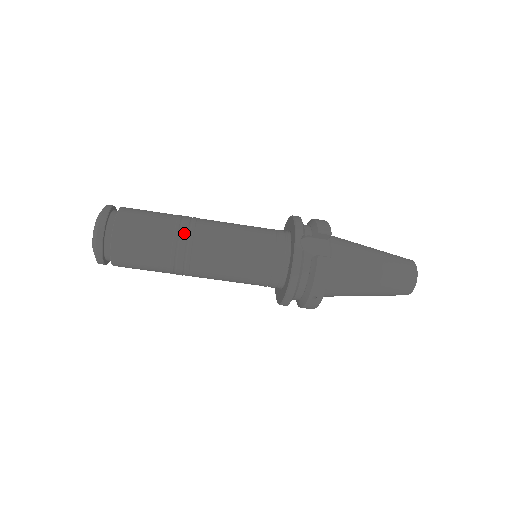
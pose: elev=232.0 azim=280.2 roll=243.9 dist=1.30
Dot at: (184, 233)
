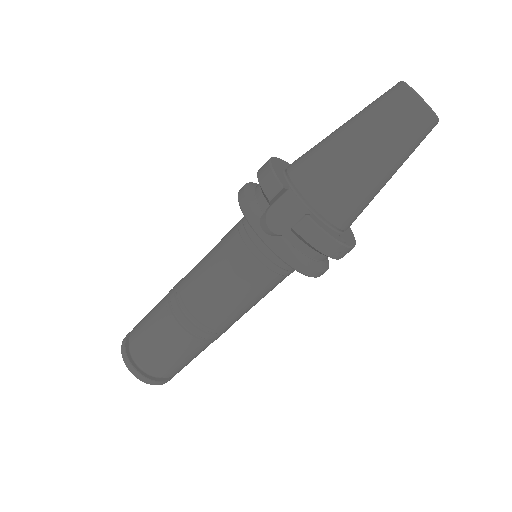
Dot at: (182, 318)
